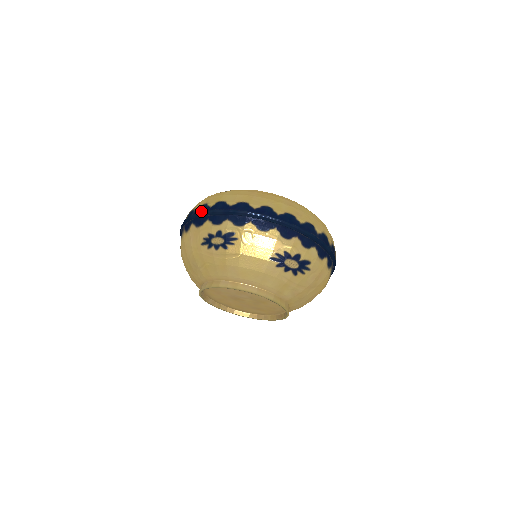
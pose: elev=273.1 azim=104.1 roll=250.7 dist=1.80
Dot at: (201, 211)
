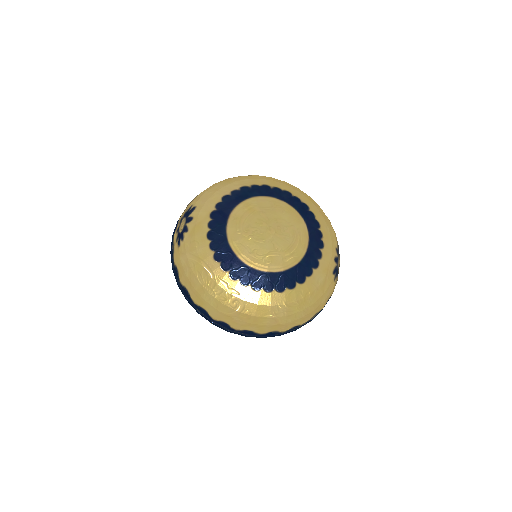
Dot at: (186, 295)
